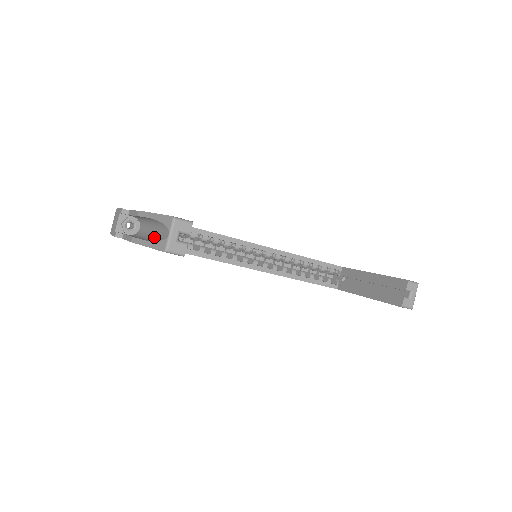
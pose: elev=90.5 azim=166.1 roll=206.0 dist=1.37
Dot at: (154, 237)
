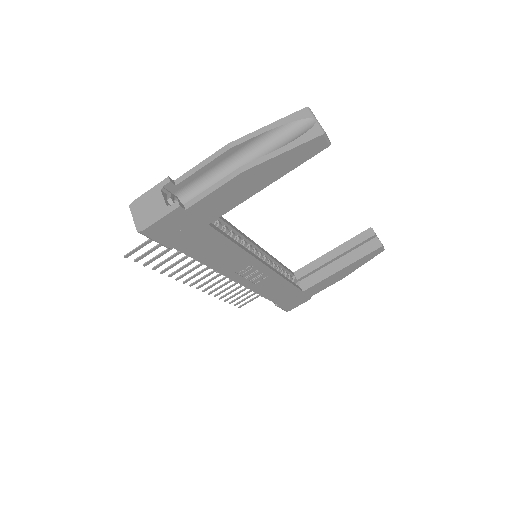
Dot at: occluded
